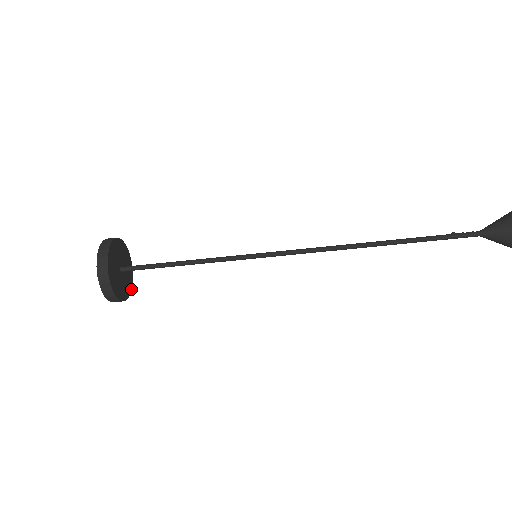
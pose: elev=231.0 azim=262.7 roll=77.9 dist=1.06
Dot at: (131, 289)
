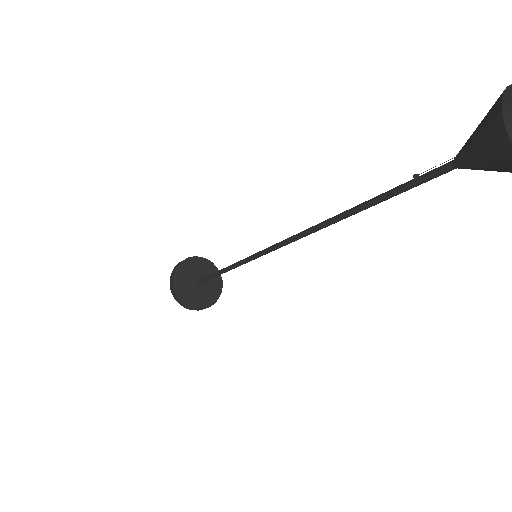
Dot at: (208, 260)
